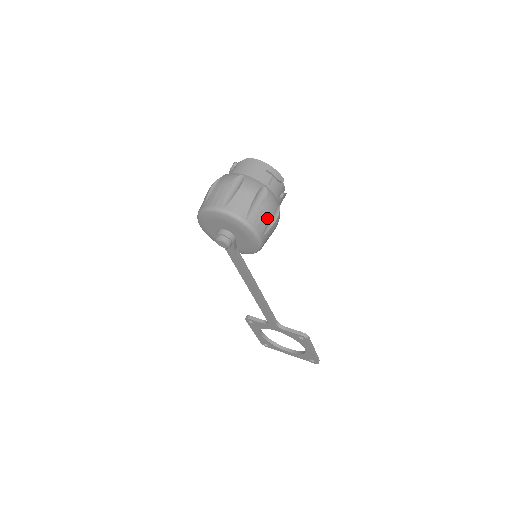
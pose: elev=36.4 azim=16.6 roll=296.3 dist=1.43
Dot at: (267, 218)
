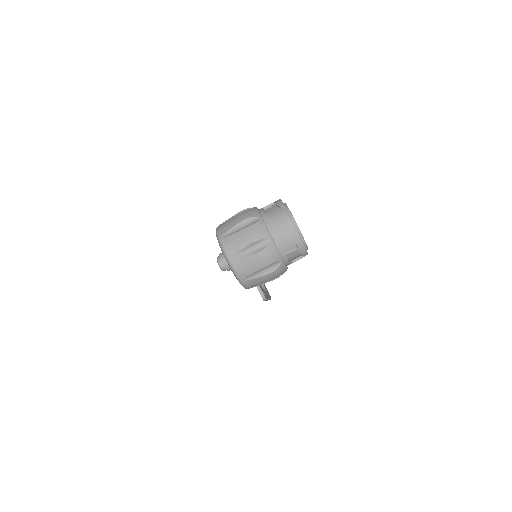
Dot at: (264, 282)
